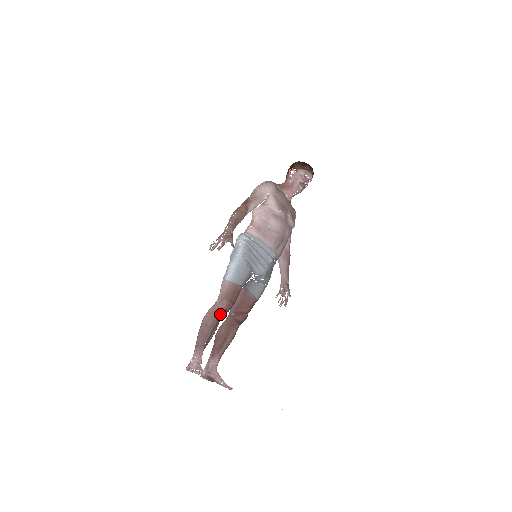
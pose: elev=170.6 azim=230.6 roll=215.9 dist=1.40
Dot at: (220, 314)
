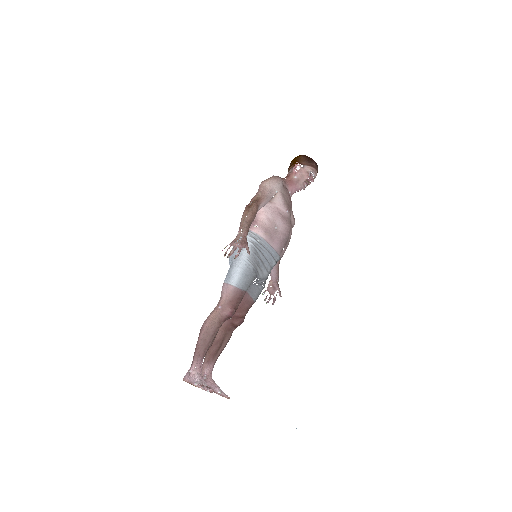
Dot at: (223, 321)
